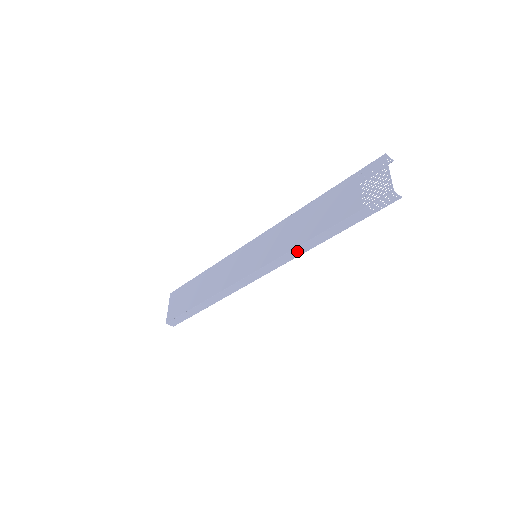
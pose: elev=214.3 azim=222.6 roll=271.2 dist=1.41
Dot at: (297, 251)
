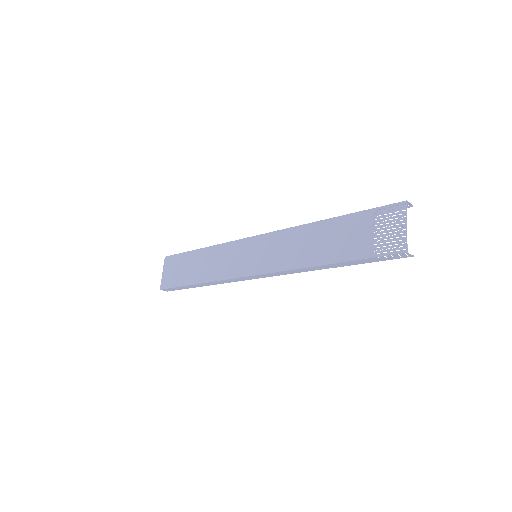
Dot at: (299, 270)
